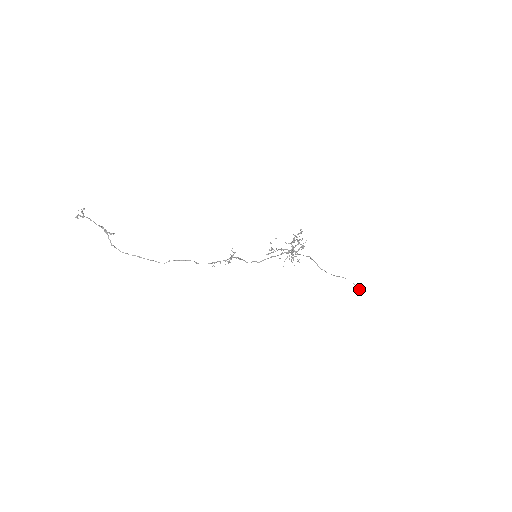
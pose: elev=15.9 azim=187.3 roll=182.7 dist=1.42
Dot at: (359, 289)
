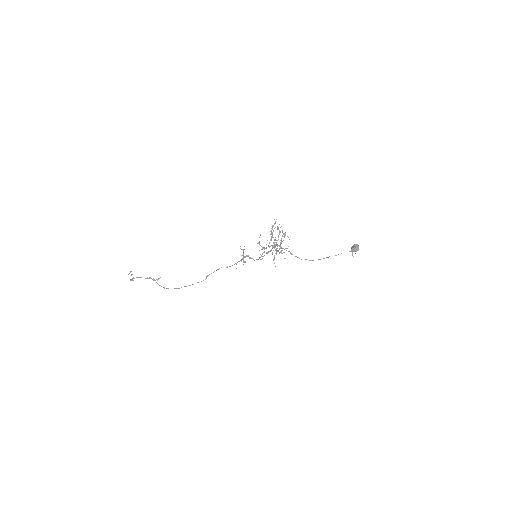
Dot at: occluded
